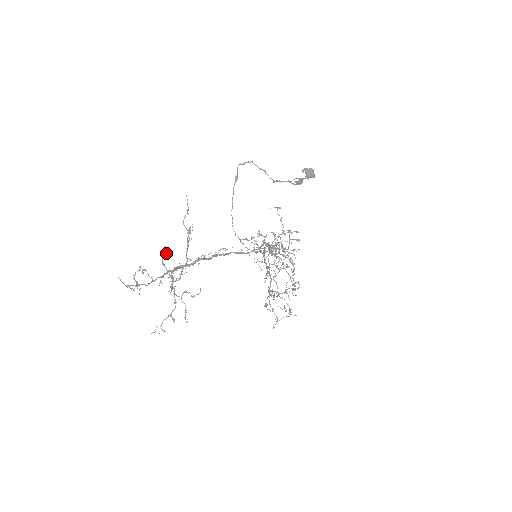
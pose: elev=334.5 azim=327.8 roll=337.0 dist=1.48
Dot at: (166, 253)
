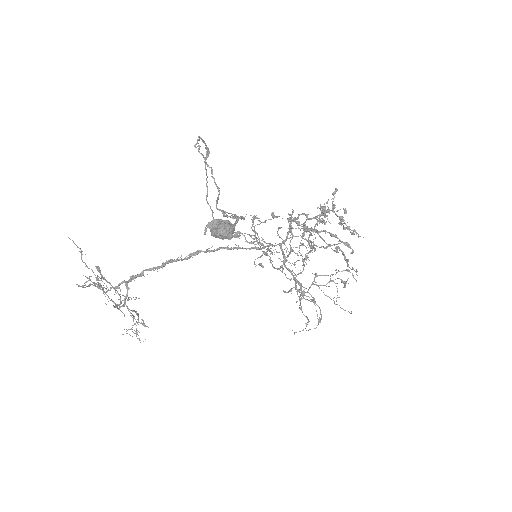
Dot at: (84, 287)
